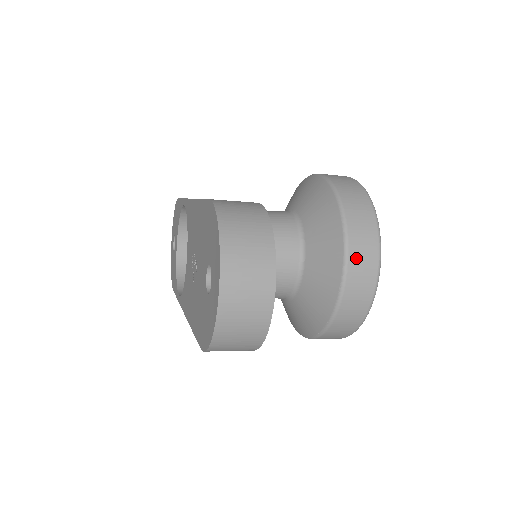
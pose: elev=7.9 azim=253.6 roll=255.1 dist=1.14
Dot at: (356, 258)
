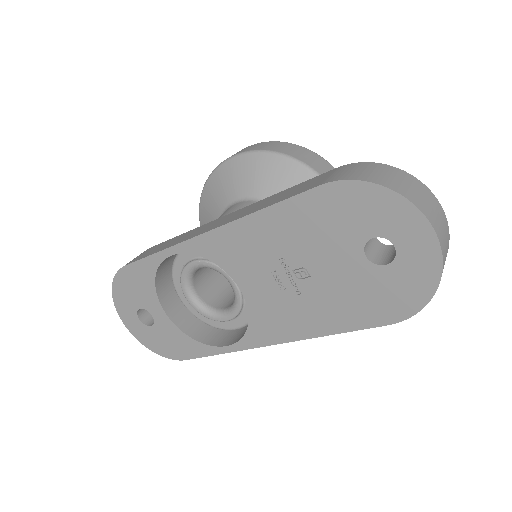
Dot at: occluded
